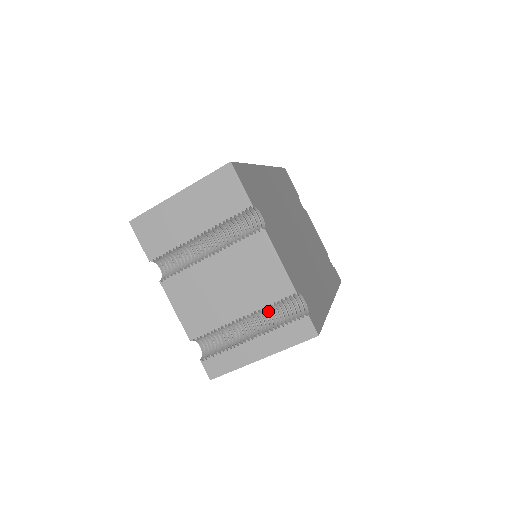
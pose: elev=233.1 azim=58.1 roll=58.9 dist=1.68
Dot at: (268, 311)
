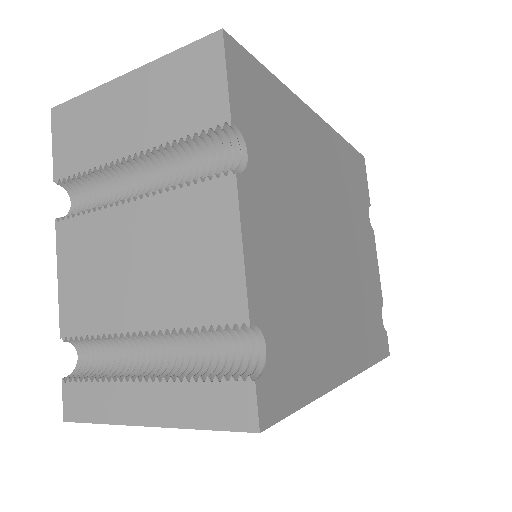
Dot at: (196, 340)
